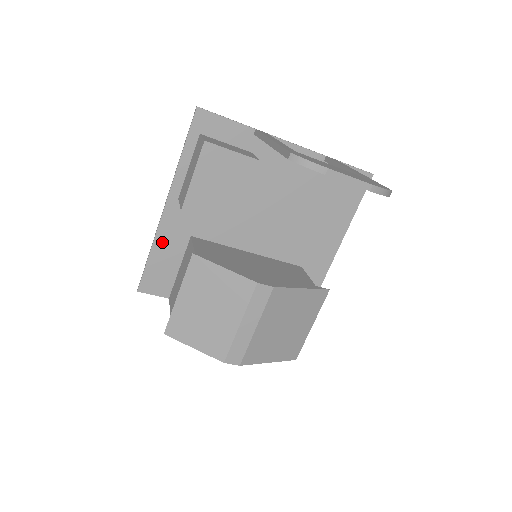
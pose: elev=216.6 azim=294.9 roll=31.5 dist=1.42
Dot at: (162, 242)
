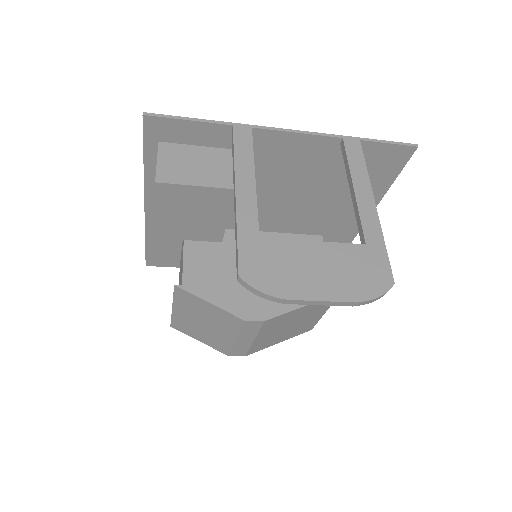
Dot at: occluded
